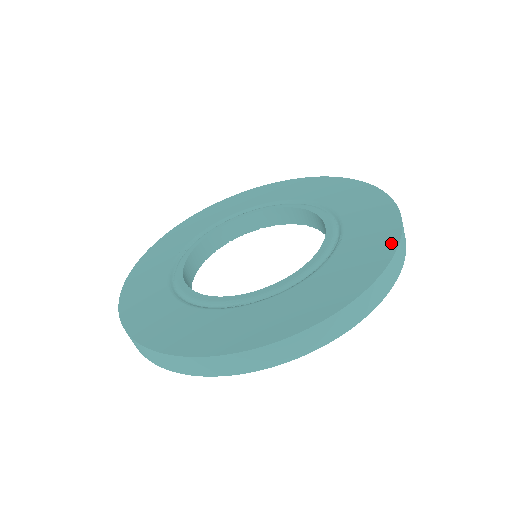
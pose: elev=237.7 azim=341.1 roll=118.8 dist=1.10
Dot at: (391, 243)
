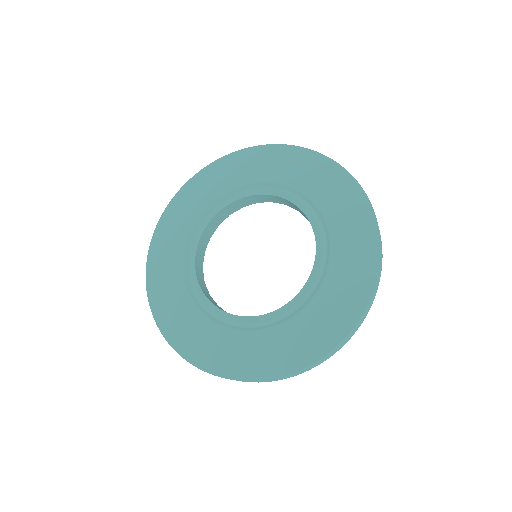
Dot at: (368, 286)
